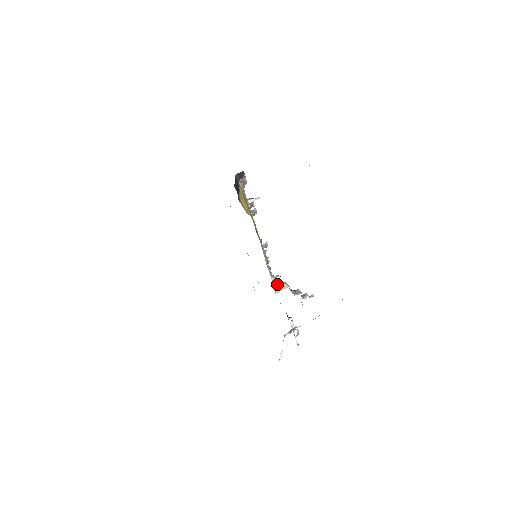
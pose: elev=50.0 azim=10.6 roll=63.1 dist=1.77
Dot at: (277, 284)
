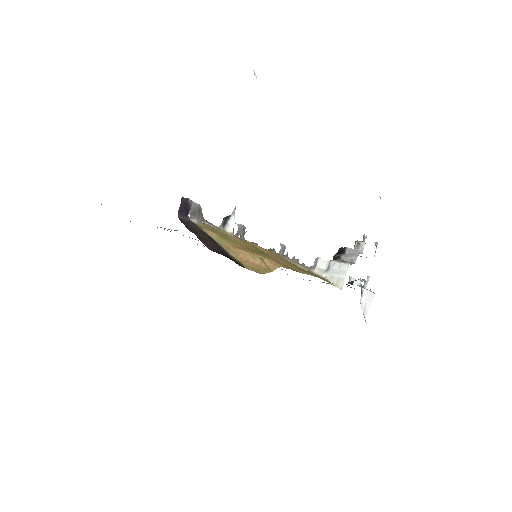
Dot at: (327, 273)
